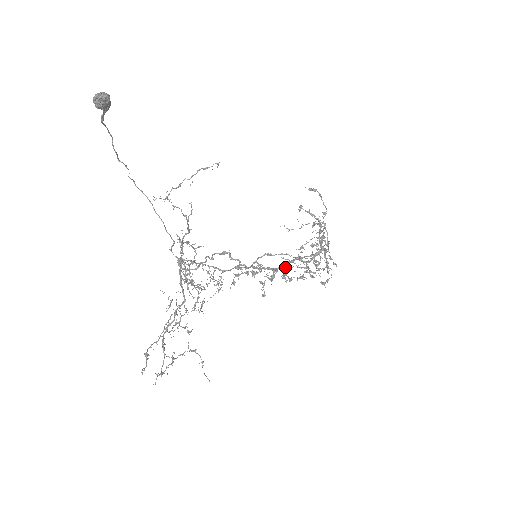
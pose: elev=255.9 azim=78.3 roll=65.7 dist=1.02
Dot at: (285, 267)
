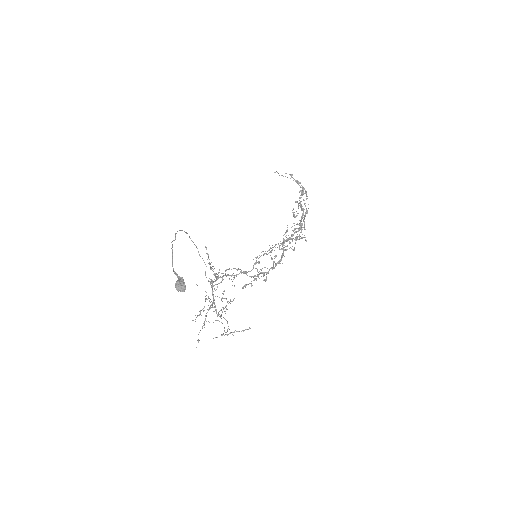
Dot at: occluded
